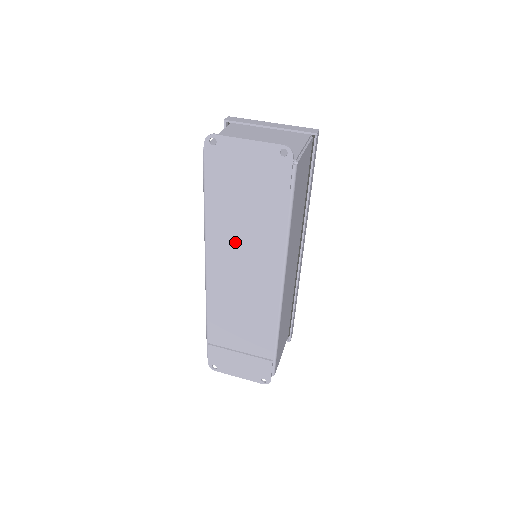
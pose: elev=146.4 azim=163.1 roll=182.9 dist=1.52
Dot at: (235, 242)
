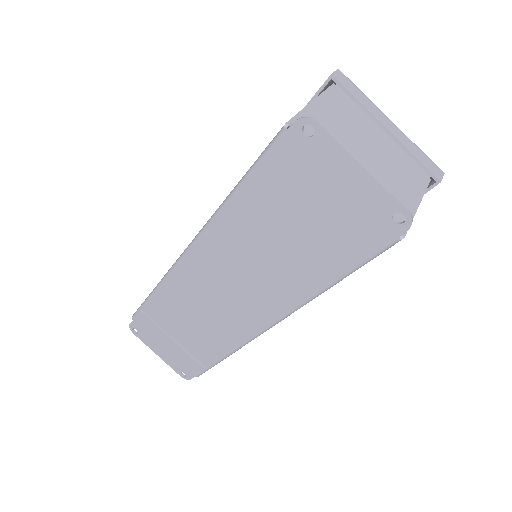
Dot at: (246, 253)
